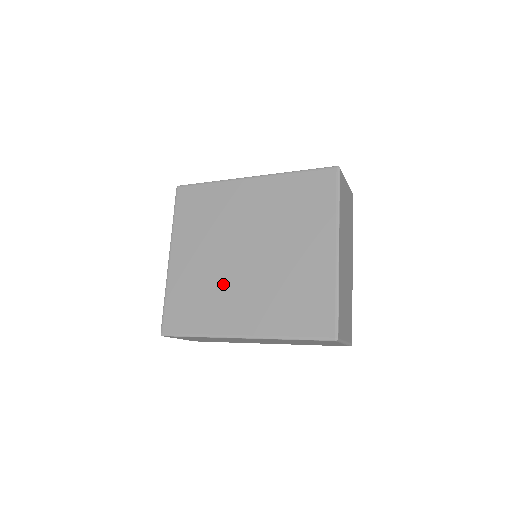
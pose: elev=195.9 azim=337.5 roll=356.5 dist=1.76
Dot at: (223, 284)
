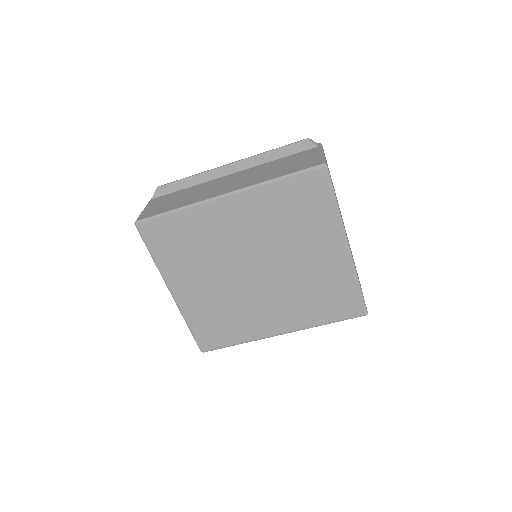
Dot at: (243, 301)
